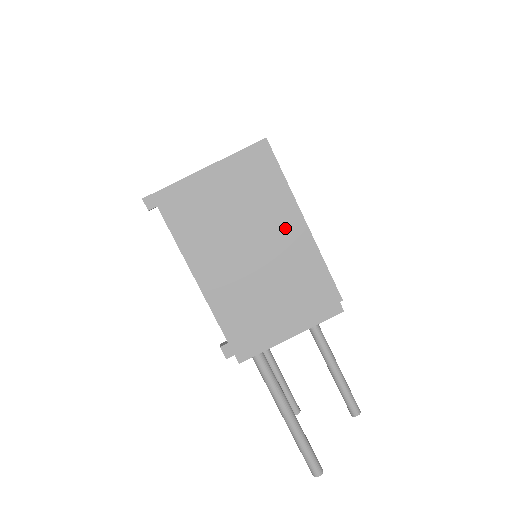
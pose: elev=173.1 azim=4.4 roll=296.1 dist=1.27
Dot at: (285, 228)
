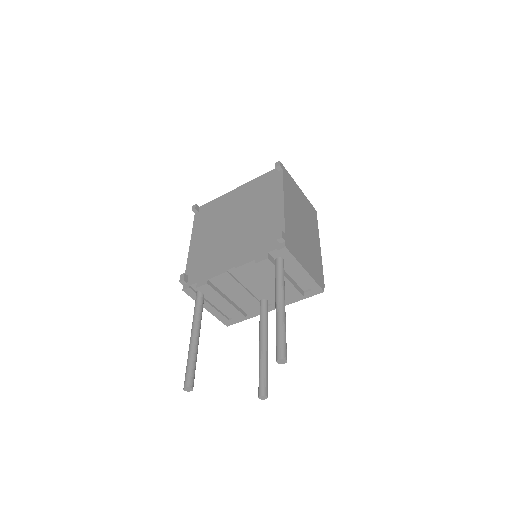
Dot at: (314, 237)
